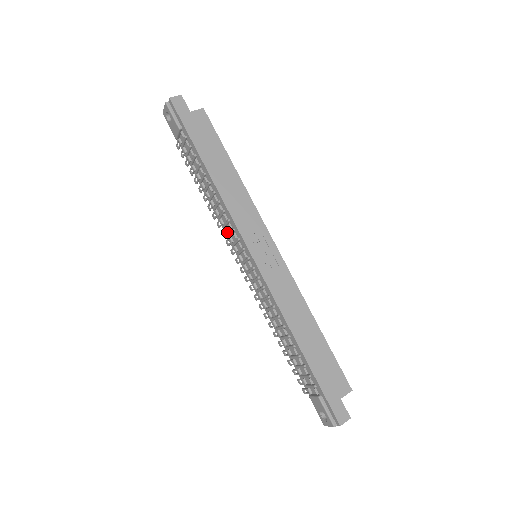
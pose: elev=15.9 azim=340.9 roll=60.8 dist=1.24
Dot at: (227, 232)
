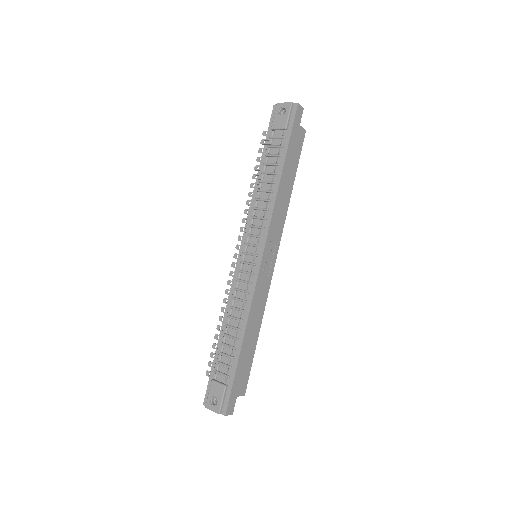
Dot at: (252, 223)
